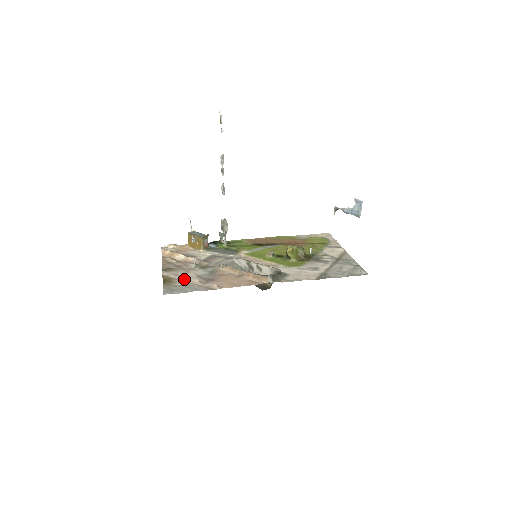
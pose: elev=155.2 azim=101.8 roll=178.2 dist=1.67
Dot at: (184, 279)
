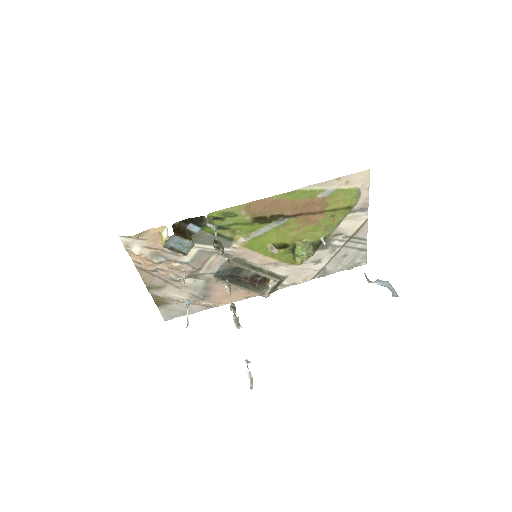
Dot at: (178, 301)
